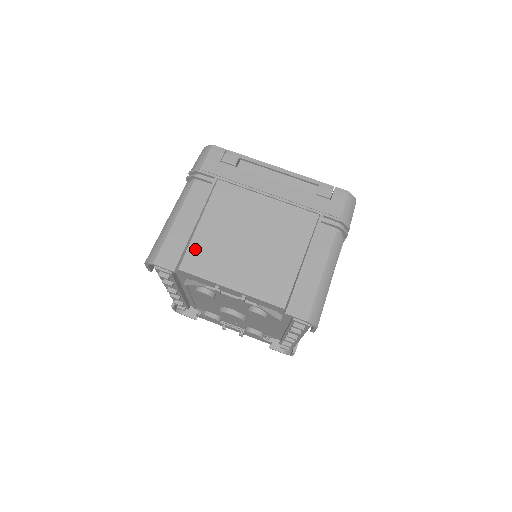
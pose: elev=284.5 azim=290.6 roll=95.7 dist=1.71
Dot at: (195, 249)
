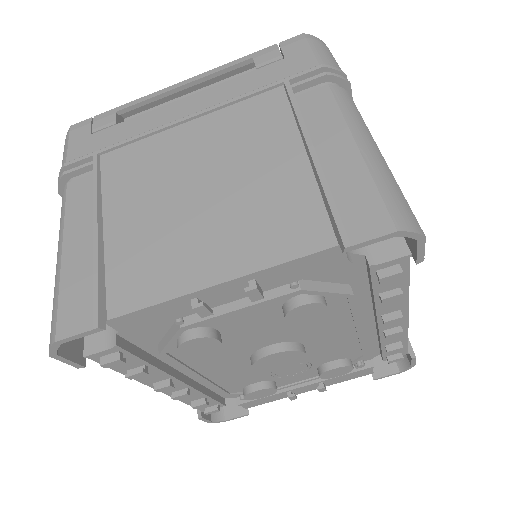
Dot at: (118, 269)
